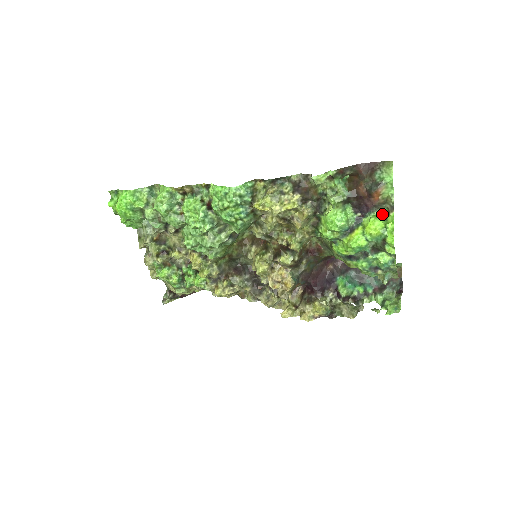
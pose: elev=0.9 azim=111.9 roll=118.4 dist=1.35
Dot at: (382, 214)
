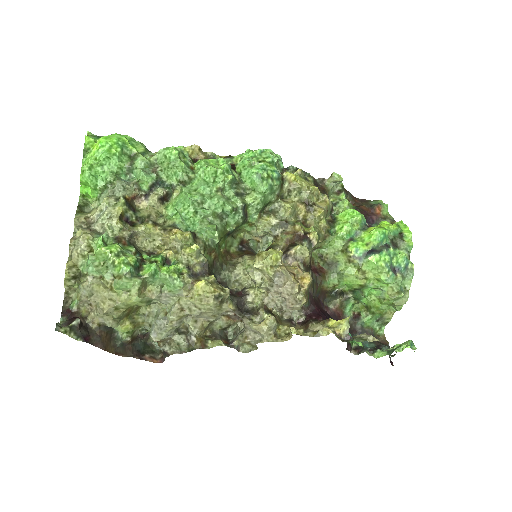
Dot at: occluded
